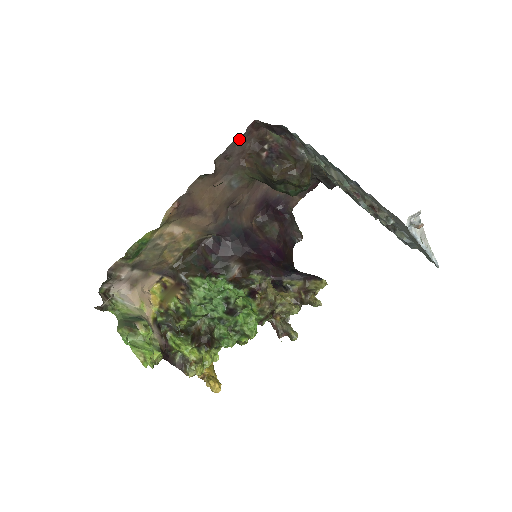
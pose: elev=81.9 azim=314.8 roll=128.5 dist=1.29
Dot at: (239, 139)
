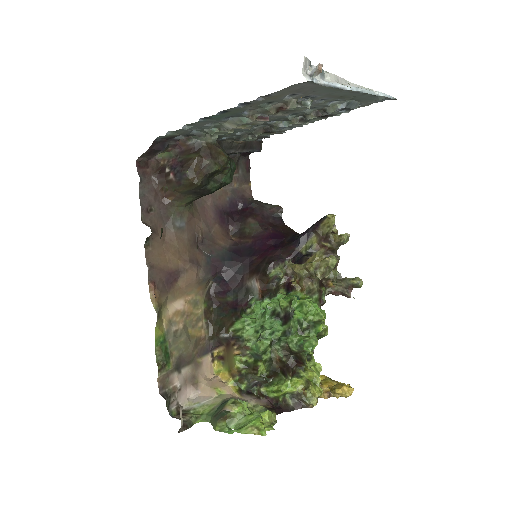
Dot at: (141, 187)
